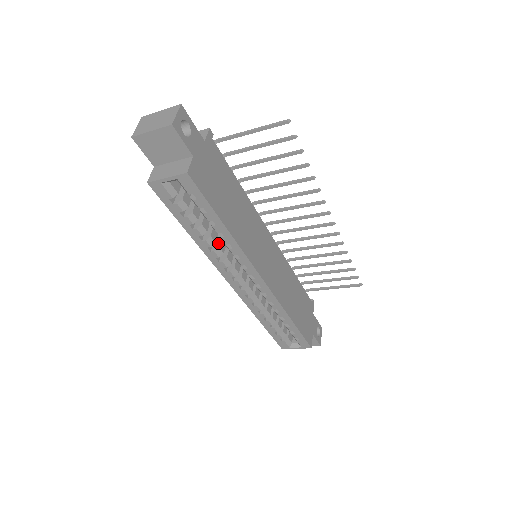
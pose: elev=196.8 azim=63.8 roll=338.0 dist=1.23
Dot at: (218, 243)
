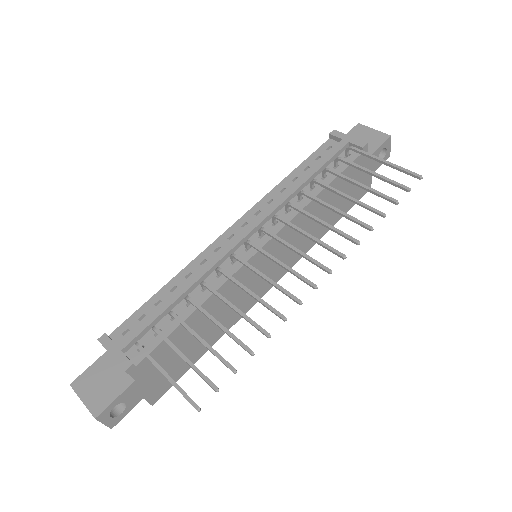
Dot at: occluded
